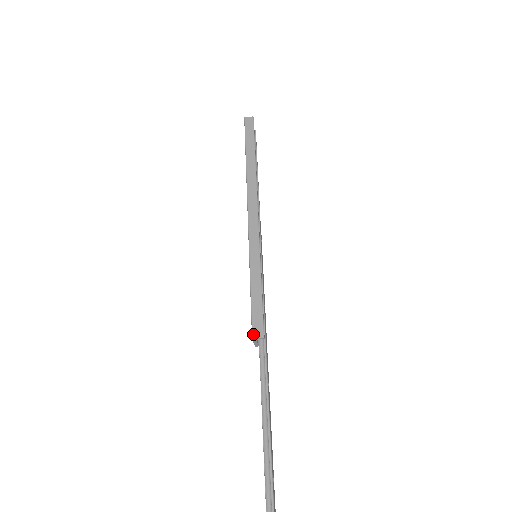
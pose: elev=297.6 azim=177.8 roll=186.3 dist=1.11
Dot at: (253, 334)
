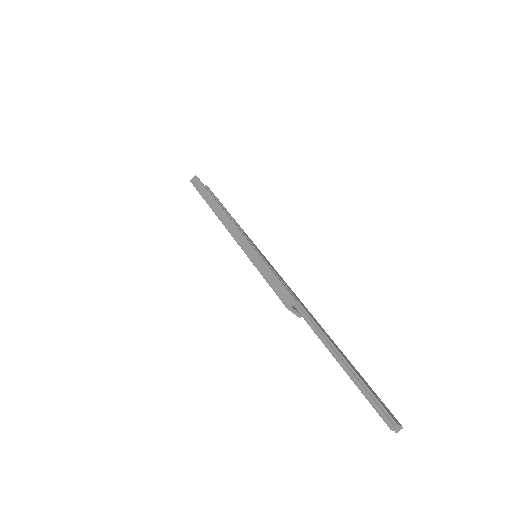
Dot at: (285, 305)
